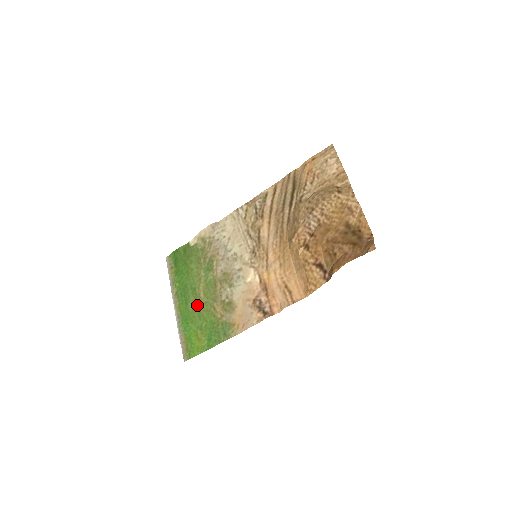
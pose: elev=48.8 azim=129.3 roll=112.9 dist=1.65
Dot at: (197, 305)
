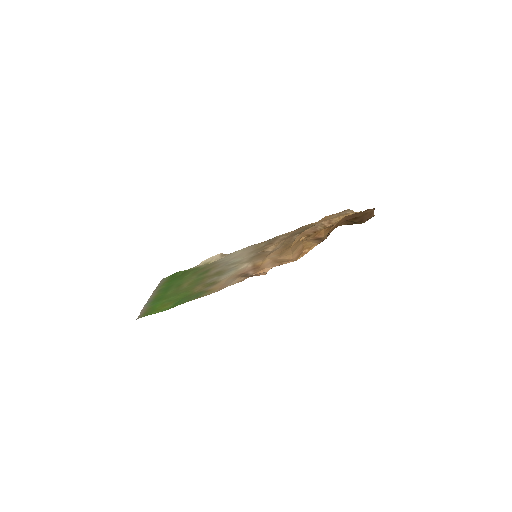
Dot at: (177, 291)
